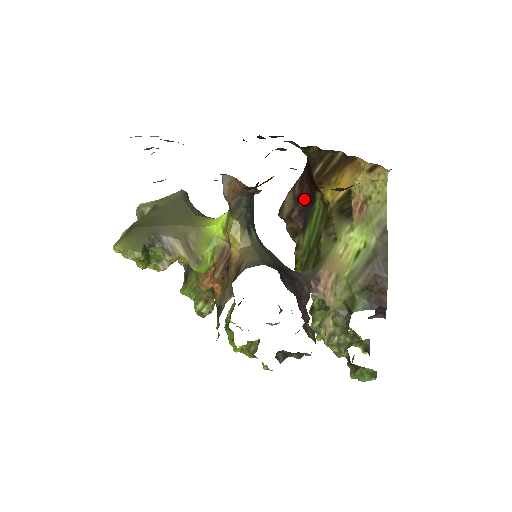
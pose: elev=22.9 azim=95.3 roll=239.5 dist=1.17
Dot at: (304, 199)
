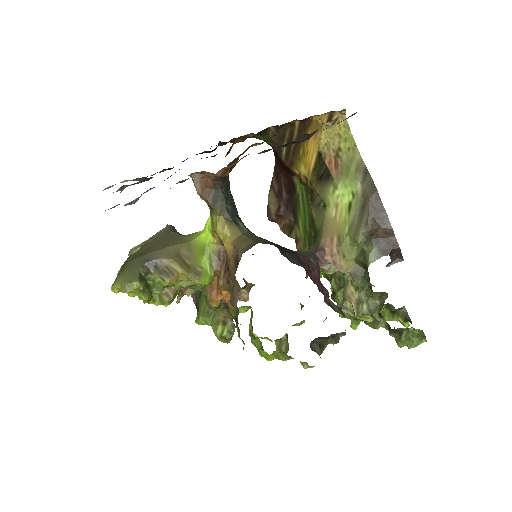
Dot at: (285, 191)
